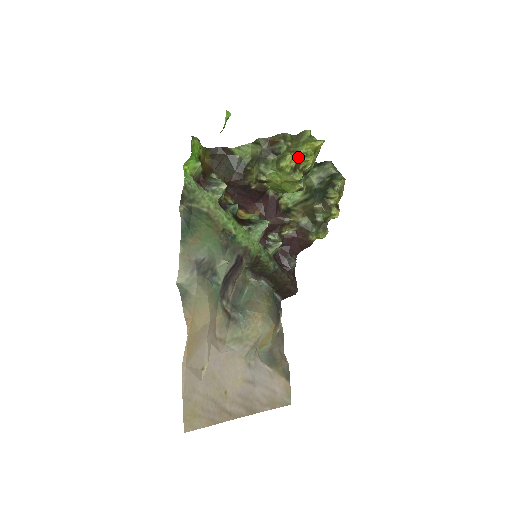
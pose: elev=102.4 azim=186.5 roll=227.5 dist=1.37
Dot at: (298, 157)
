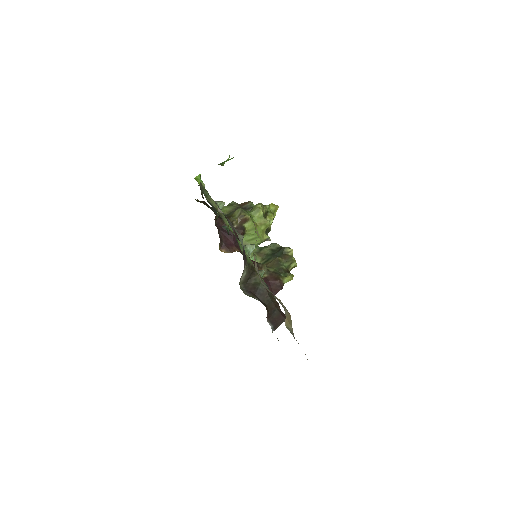
Dot at: (266, 210)
